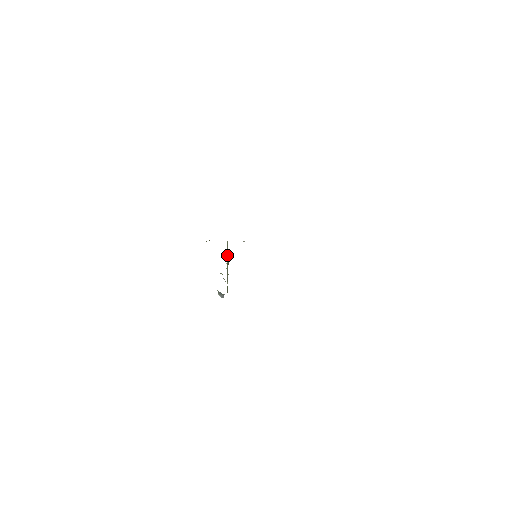
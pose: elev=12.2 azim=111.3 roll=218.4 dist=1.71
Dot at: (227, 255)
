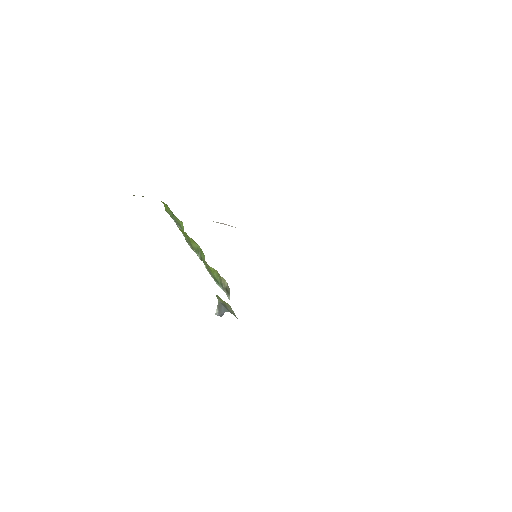
Dot at: occluded
